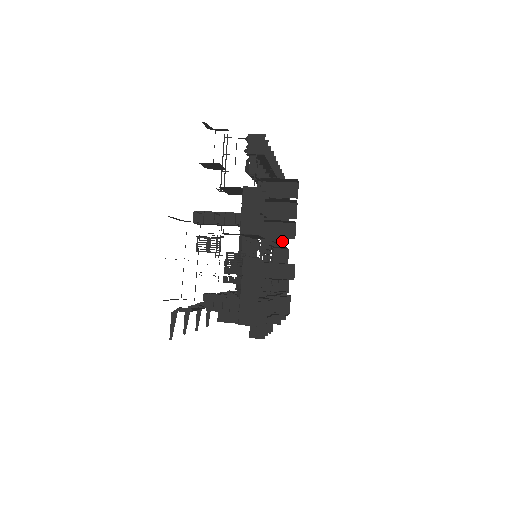
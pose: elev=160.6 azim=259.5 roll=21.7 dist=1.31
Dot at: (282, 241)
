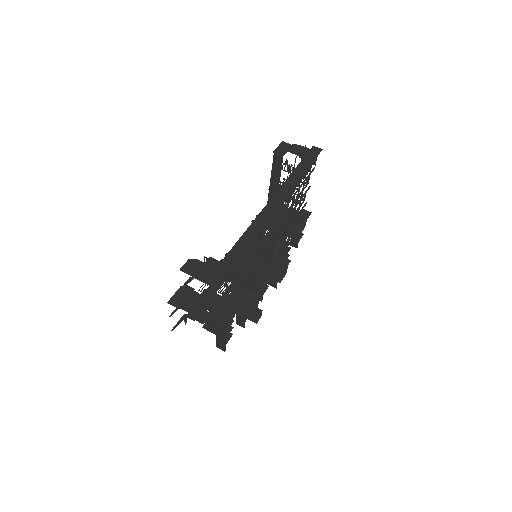
Dot at: (271, 264)
